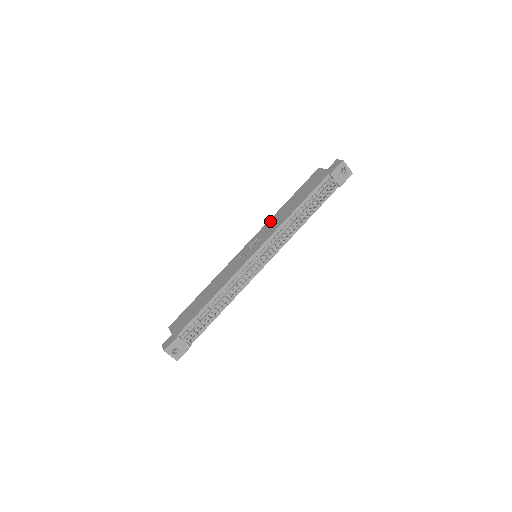
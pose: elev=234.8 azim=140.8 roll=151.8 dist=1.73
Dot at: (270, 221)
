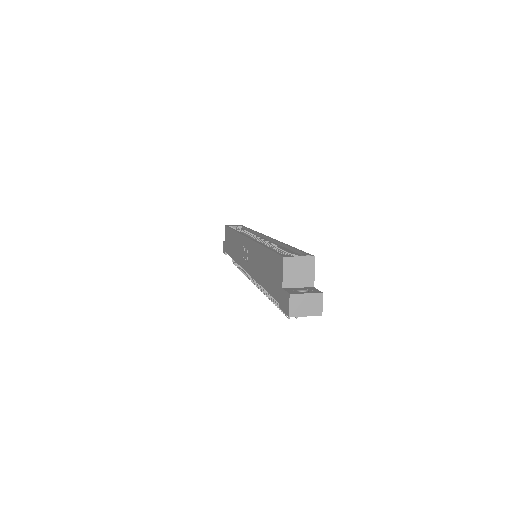
Dot at: (253, 247)
